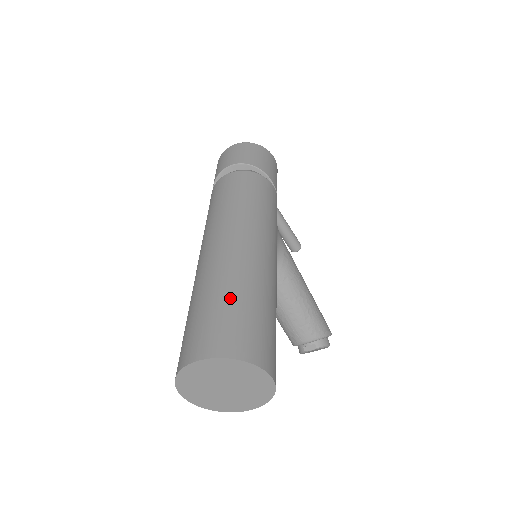
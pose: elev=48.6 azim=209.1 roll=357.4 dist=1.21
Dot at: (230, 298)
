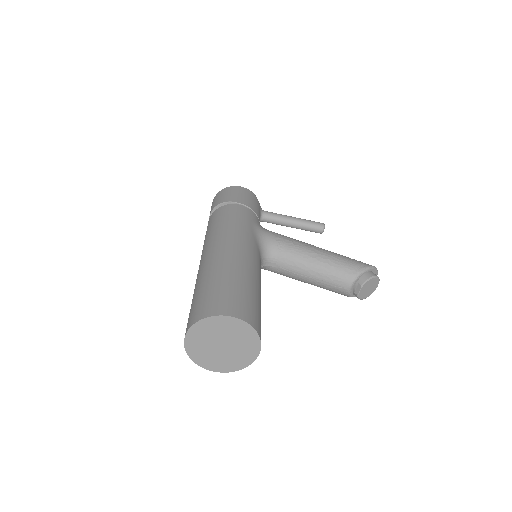
Dot at: (199, 290)
